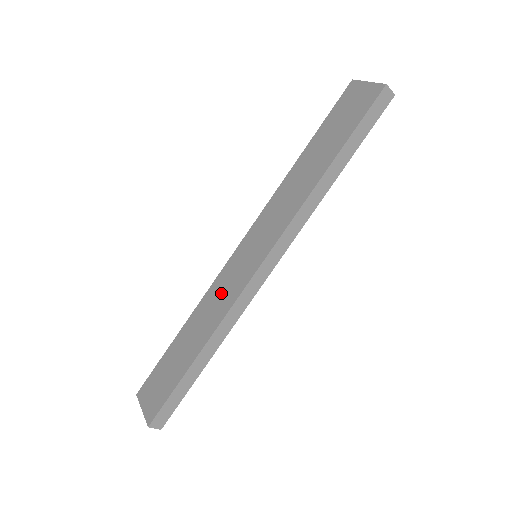
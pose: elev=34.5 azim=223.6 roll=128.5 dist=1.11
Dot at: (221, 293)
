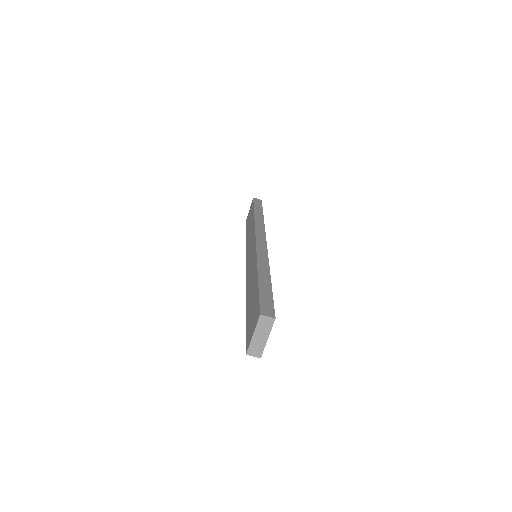
Dot at: (250, 271)
